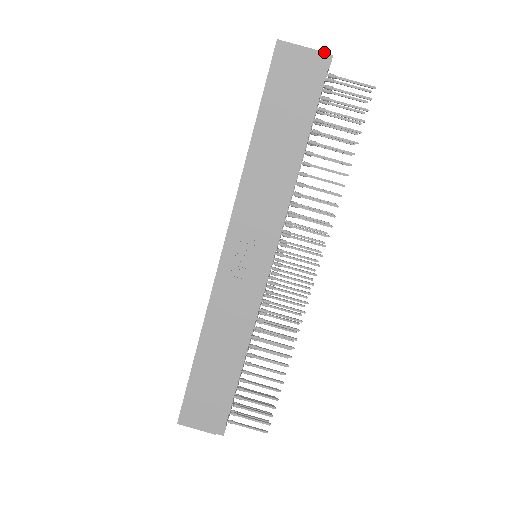
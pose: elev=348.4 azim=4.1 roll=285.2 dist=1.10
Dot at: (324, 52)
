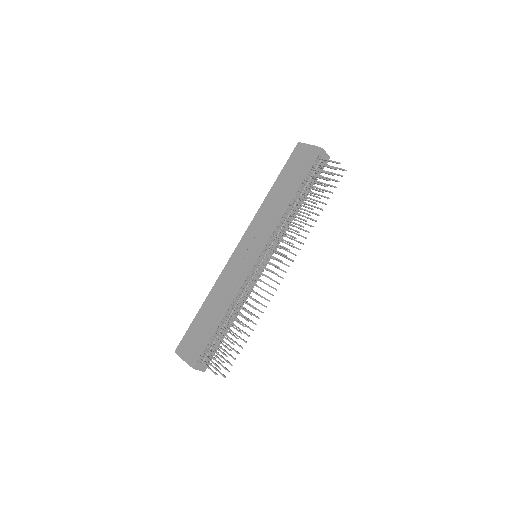
Dot at: occluded
